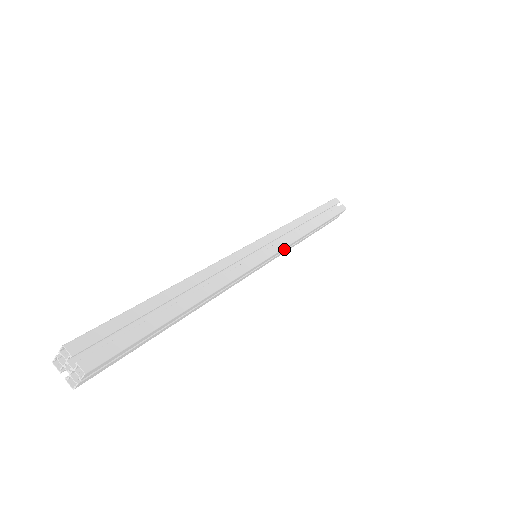
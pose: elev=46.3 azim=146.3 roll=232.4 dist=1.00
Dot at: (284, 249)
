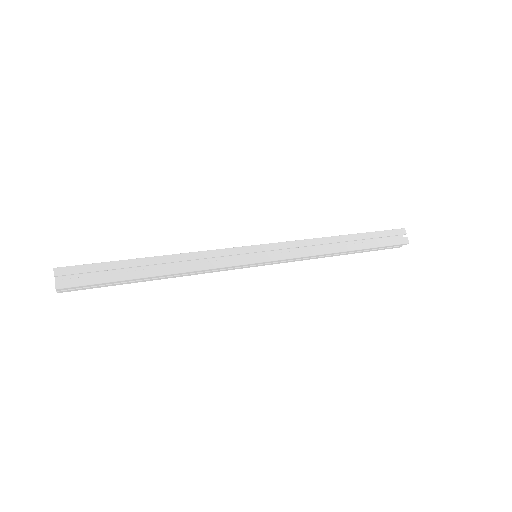
Dot at: (288, 246)
